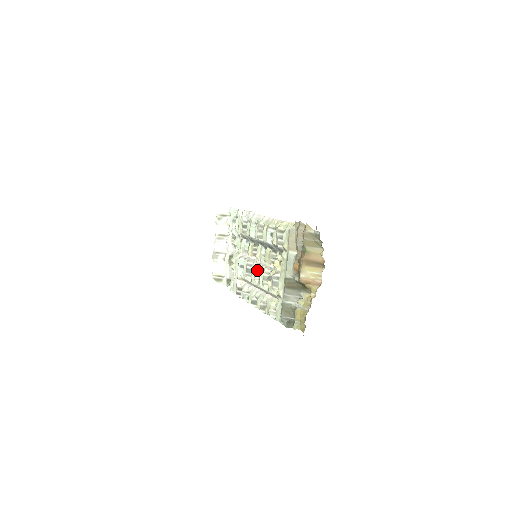
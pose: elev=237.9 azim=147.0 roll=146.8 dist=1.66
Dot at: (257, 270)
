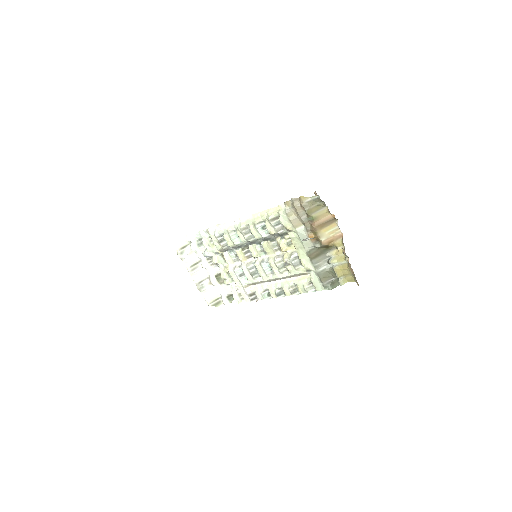
Dot at: (265, 267)
